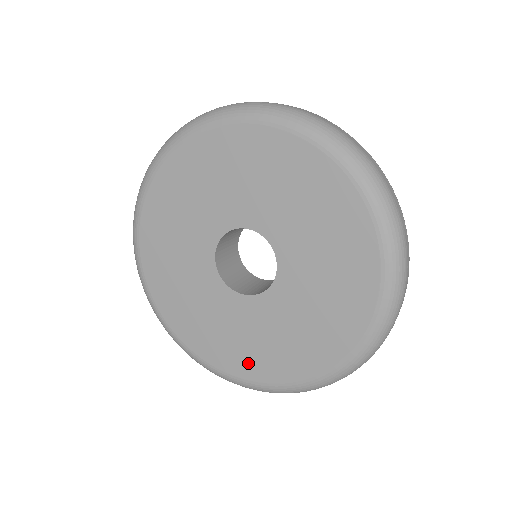
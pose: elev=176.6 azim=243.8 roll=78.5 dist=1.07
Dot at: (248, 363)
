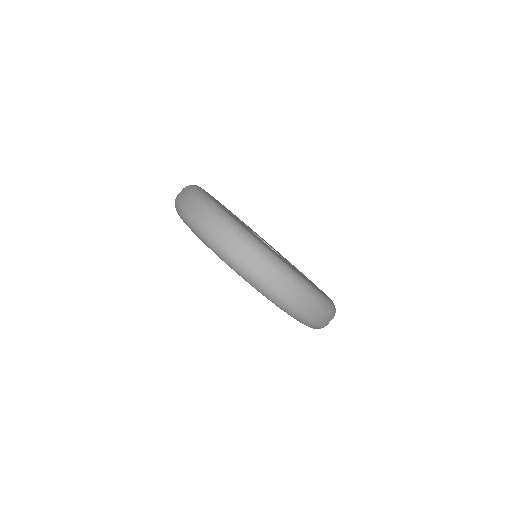
Dot at: occluded
